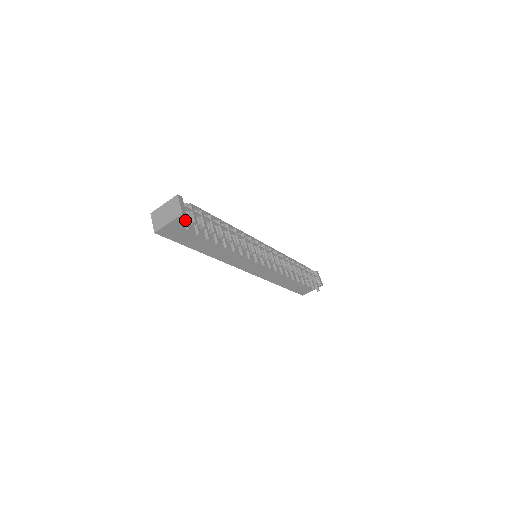
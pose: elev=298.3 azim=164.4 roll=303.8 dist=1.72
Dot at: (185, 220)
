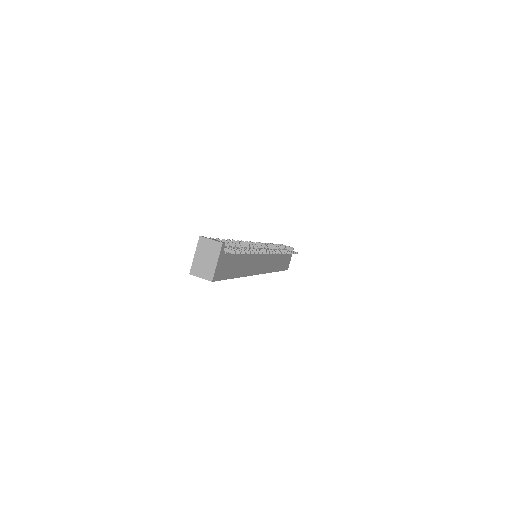
Dot at: (224, 249)
